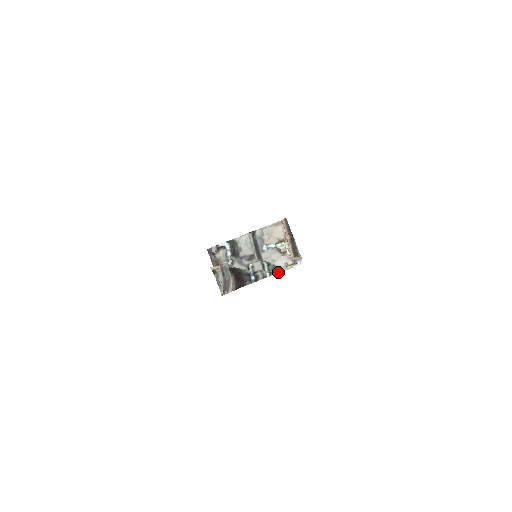
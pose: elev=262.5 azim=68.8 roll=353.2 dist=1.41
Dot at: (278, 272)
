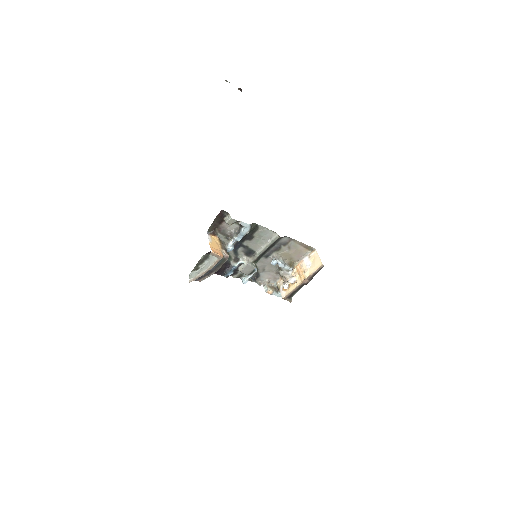
Dot at: (254, 281)
